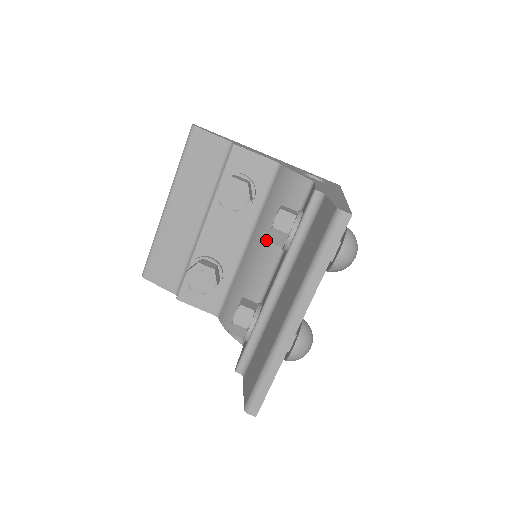
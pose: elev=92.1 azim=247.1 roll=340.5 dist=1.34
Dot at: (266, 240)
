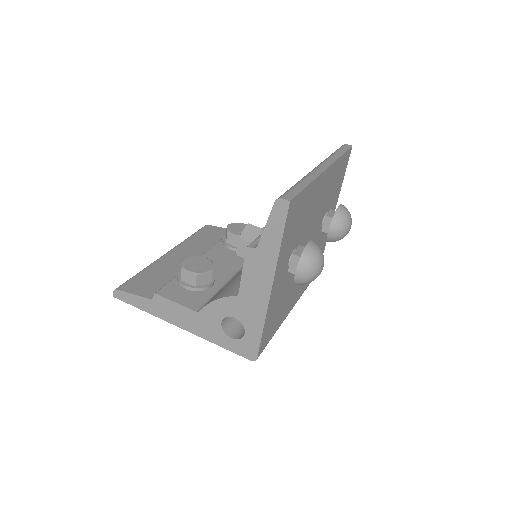
Dot at: occluded
